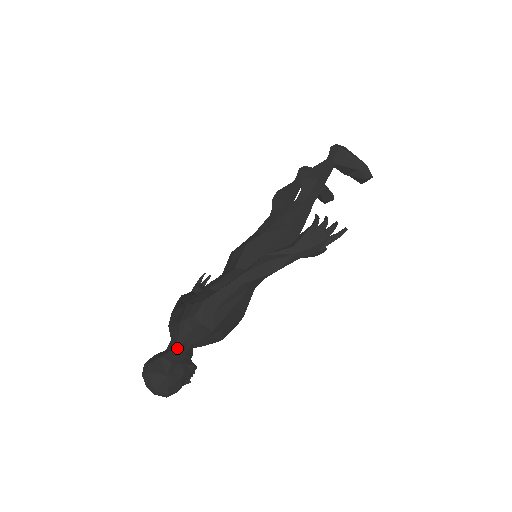
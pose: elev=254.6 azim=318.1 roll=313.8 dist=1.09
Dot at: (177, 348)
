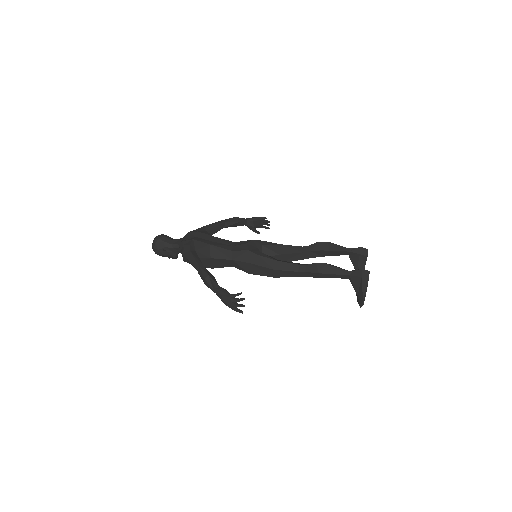
Dot at: (174, 246)
